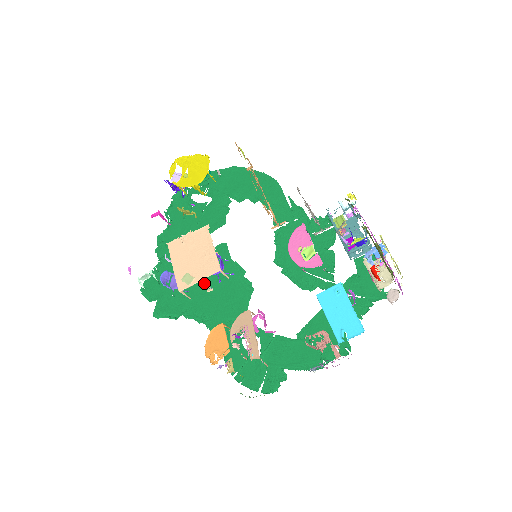
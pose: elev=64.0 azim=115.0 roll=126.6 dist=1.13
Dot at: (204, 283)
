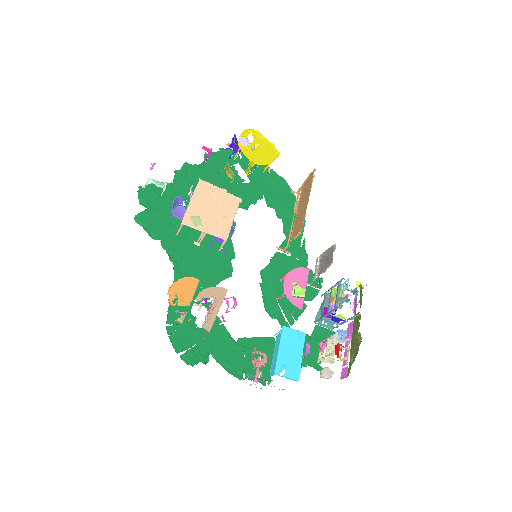
Dot at: (203, 236)
